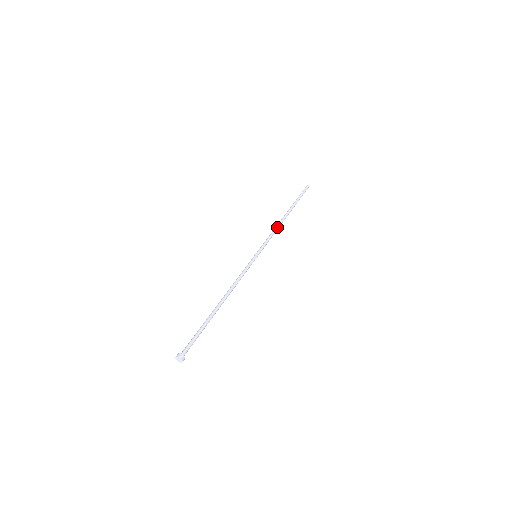
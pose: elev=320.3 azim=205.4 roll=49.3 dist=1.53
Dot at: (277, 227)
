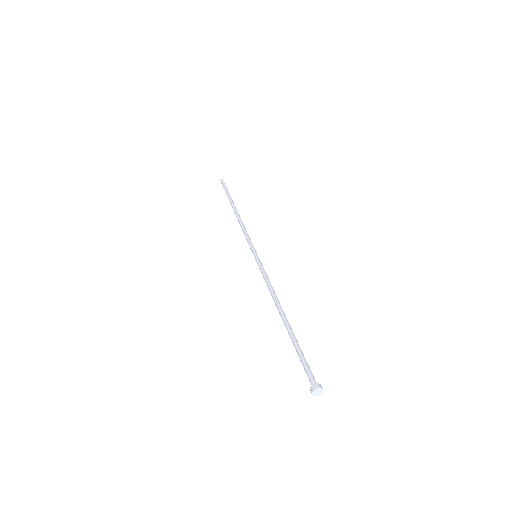
Dot at: (242, 223)
